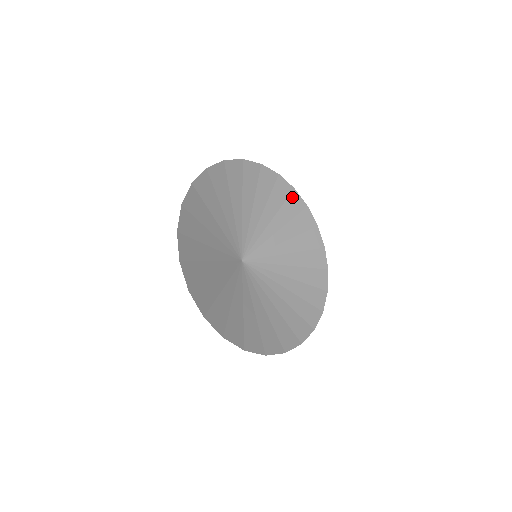
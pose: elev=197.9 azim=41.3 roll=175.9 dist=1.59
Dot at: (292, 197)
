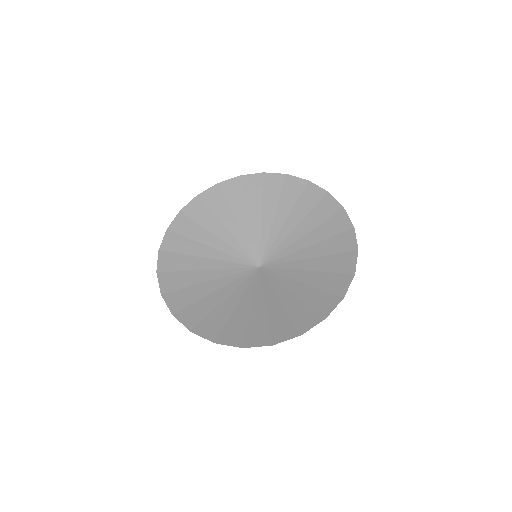
Dot at: (224, 189)
